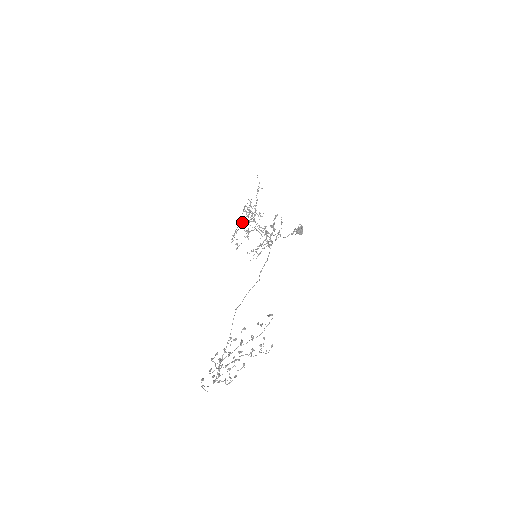
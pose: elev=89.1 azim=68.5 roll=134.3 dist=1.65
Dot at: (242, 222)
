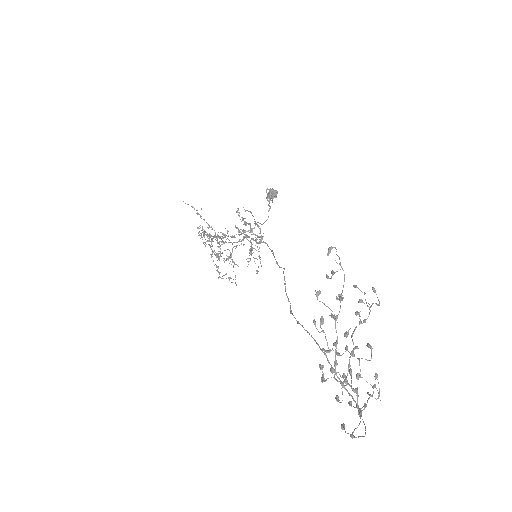
Dot at: (212, 252)
